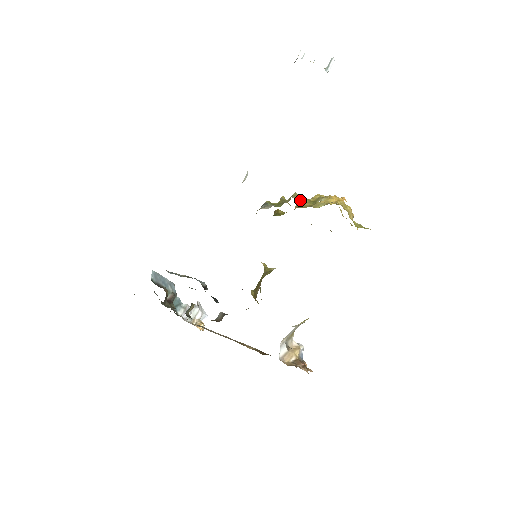
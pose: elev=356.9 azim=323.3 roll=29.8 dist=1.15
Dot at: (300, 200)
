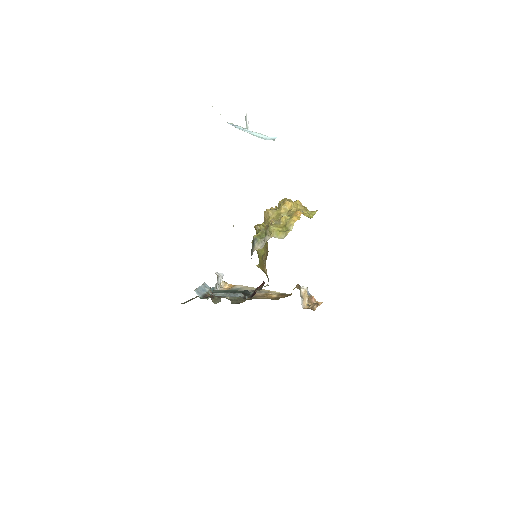
Dot at: (266, 212)
